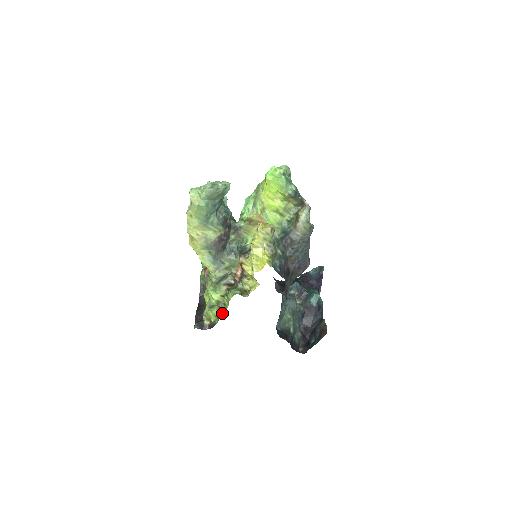
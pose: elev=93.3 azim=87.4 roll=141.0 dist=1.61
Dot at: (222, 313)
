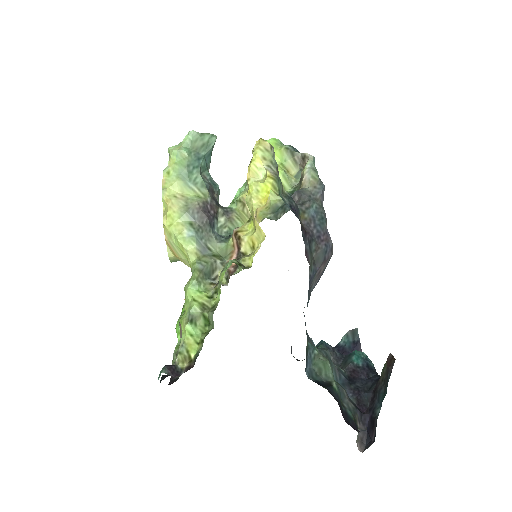
Dot at: (210, 329)
